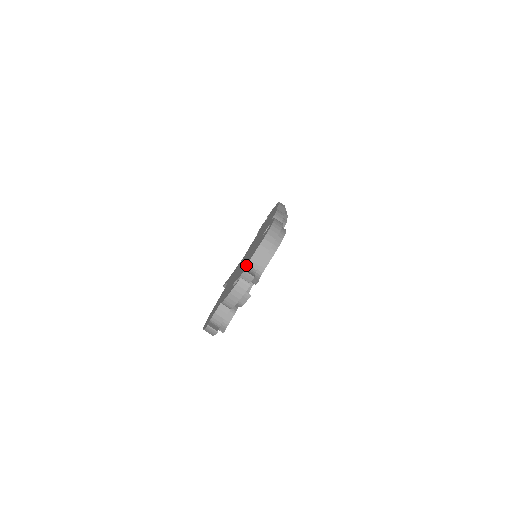
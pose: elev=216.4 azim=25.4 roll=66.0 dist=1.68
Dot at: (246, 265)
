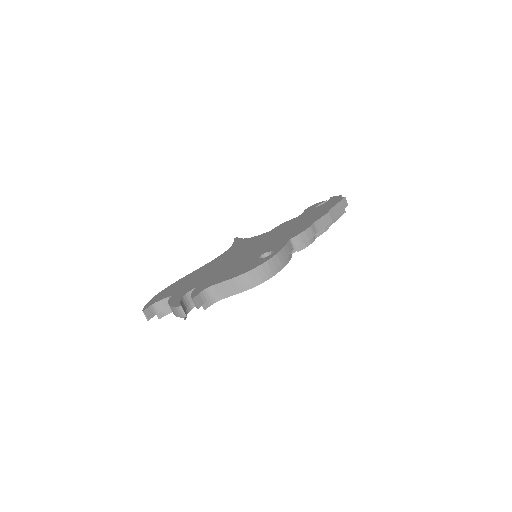
Dot at: (206, 288)
